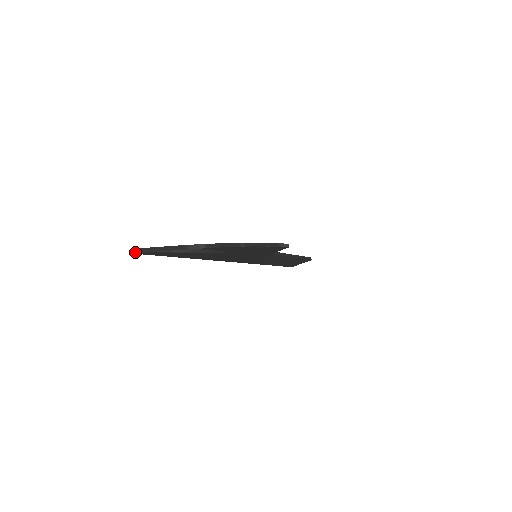
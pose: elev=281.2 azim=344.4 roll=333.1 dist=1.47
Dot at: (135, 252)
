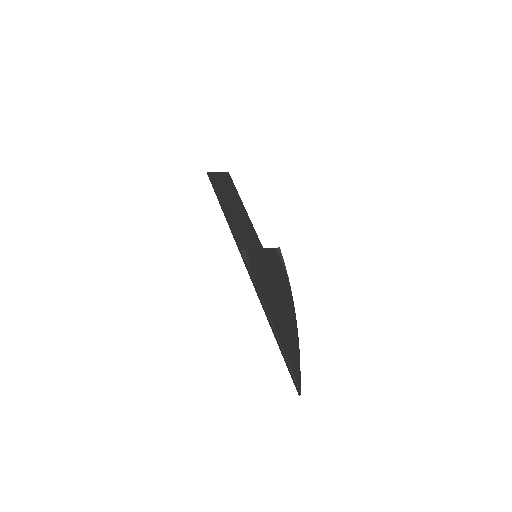
Dot at: occluded
